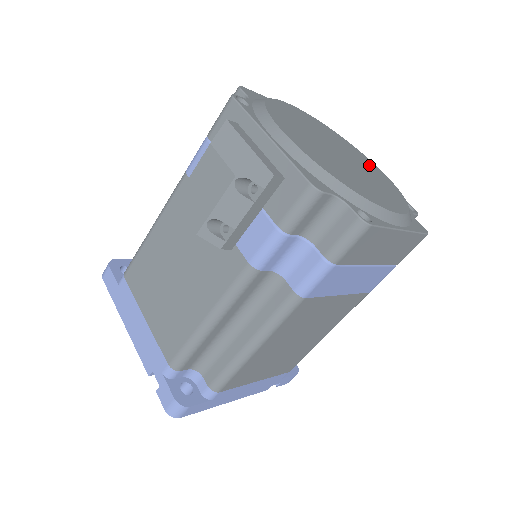
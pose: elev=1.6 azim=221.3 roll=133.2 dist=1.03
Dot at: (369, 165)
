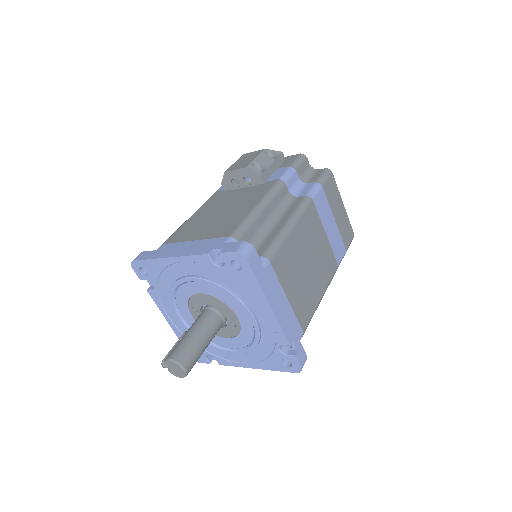
Dot at: occluded
